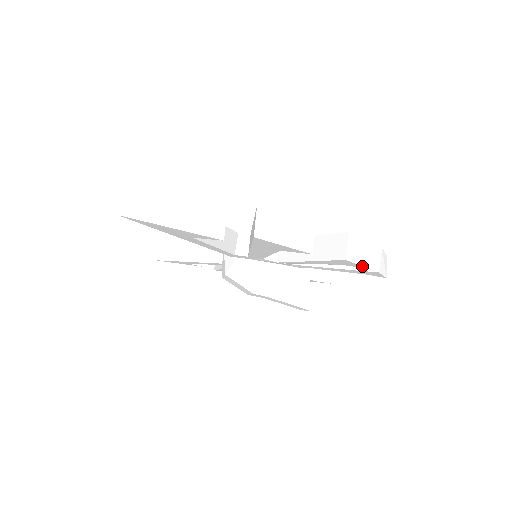
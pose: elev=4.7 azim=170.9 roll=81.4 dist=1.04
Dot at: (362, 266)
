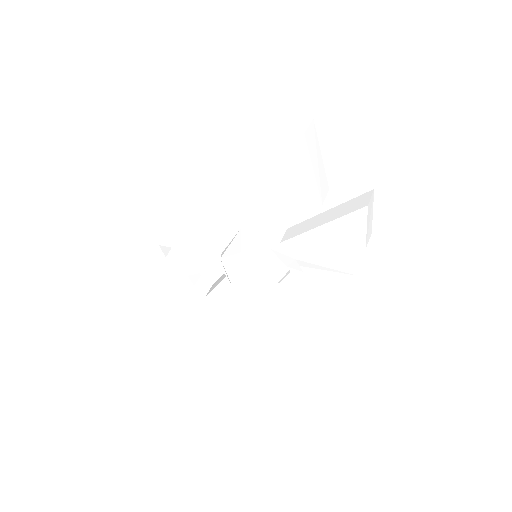
Dot at: occluded
